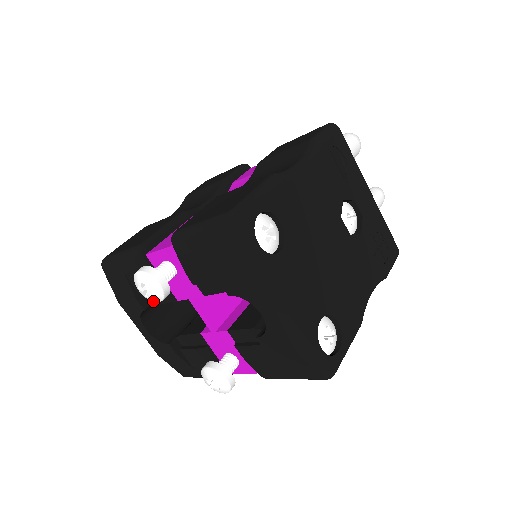
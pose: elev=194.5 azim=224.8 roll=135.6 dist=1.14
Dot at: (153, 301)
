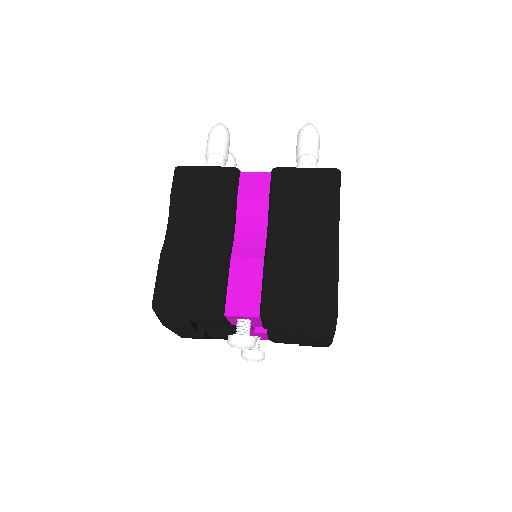
Dot at: occluded
